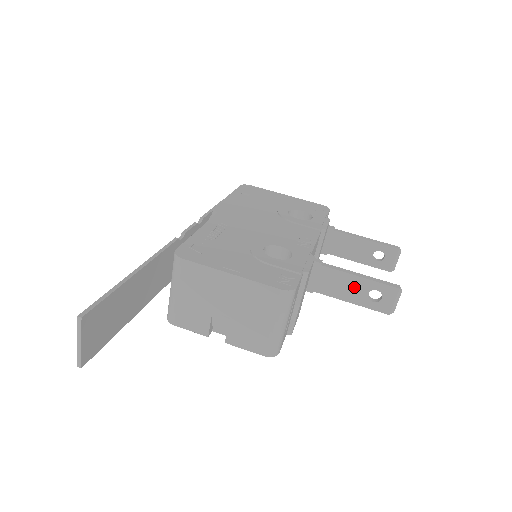
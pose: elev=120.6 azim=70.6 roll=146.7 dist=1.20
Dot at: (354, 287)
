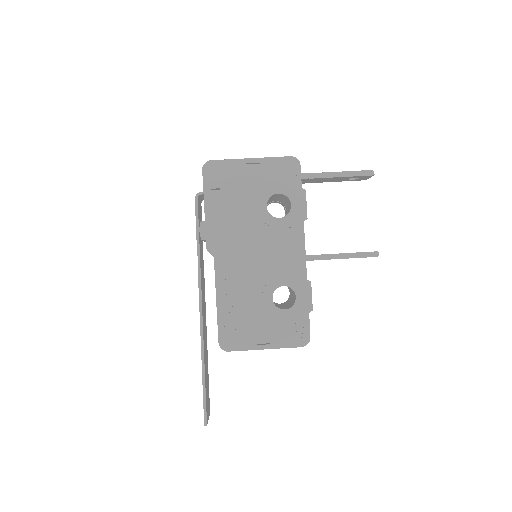
Dot at: occluded
